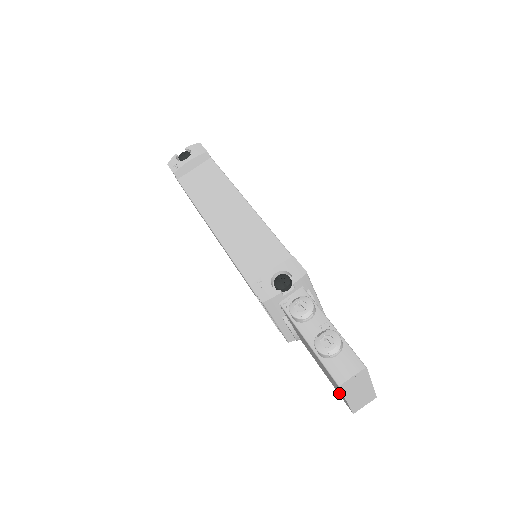
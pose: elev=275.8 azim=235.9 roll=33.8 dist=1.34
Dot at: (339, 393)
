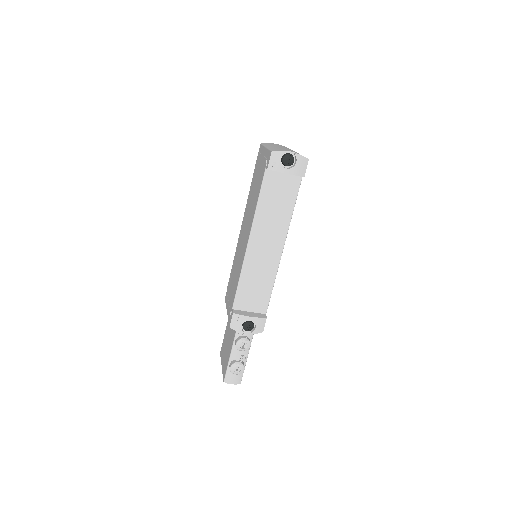
Dot at: (223, 350)
